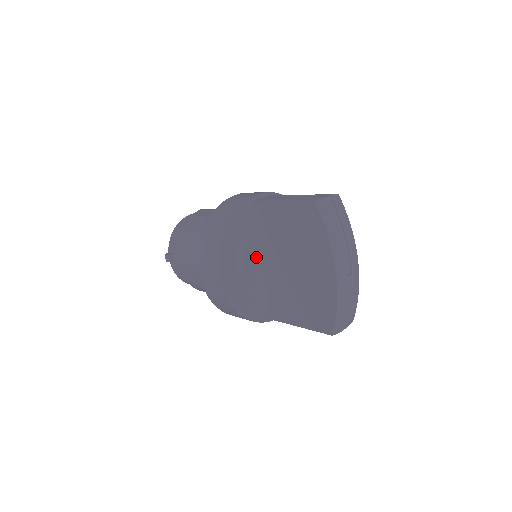
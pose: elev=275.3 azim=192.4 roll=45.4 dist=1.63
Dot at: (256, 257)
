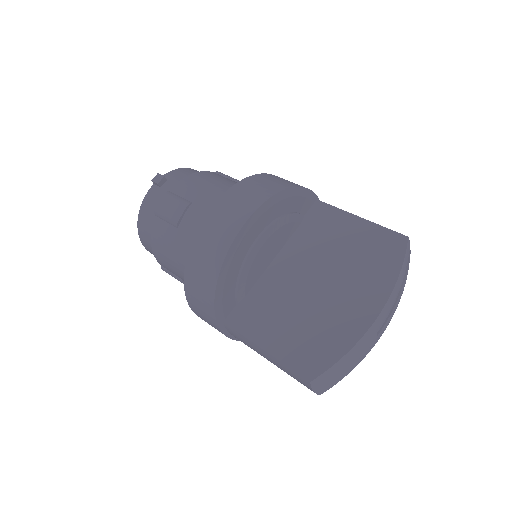
Dot at: (278, 246)
